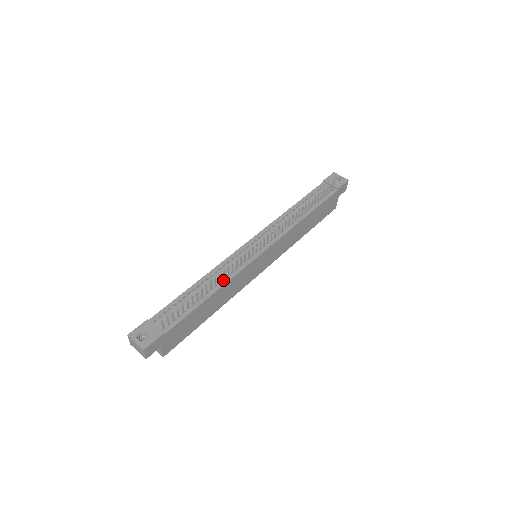
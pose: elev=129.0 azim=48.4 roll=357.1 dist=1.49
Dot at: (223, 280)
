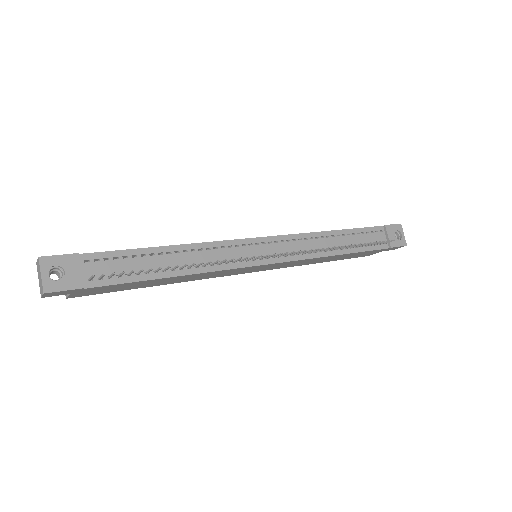
Dot at: (201, 266)
